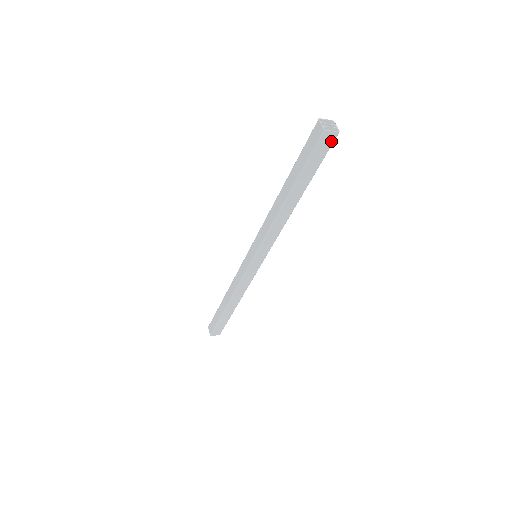
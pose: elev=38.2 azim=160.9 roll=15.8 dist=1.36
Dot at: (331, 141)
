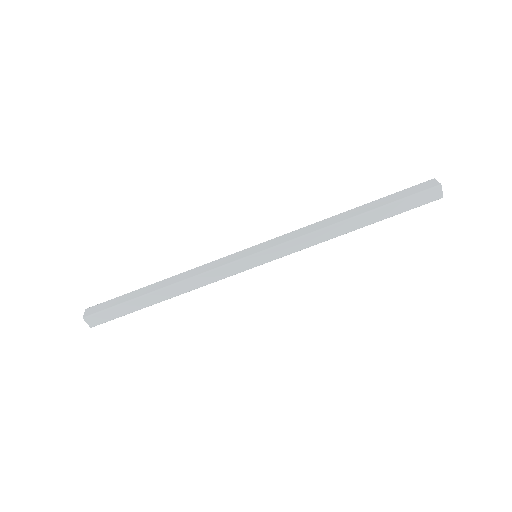
Dot at: (432, 199)
